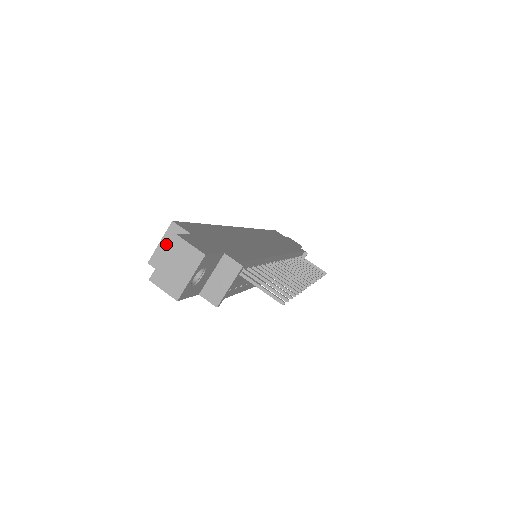
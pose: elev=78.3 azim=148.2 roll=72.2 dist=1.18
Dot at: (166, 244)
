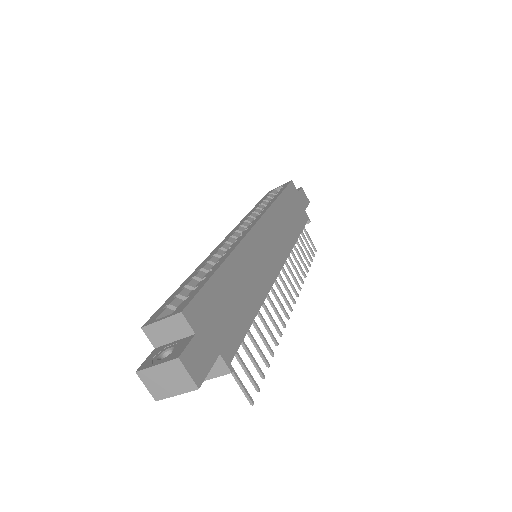
Dot at: (166, 325)
